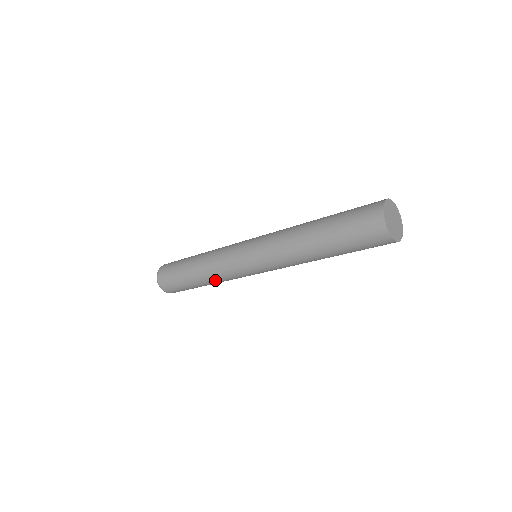
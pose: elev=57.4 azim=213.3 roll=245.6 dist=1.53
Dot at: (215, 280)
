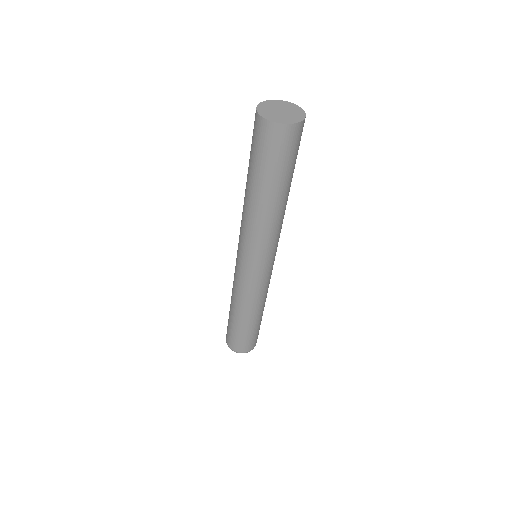
Dot at: (253, 306)
